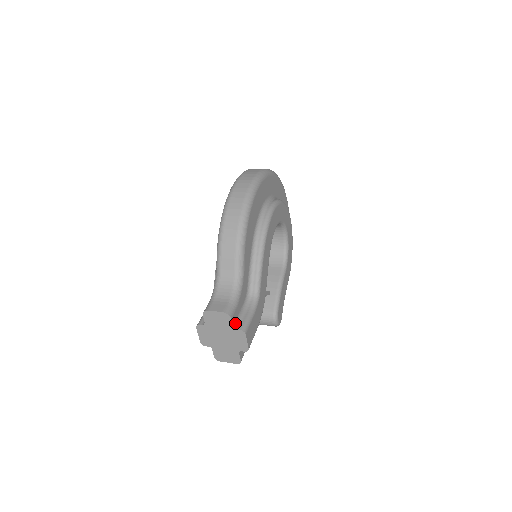
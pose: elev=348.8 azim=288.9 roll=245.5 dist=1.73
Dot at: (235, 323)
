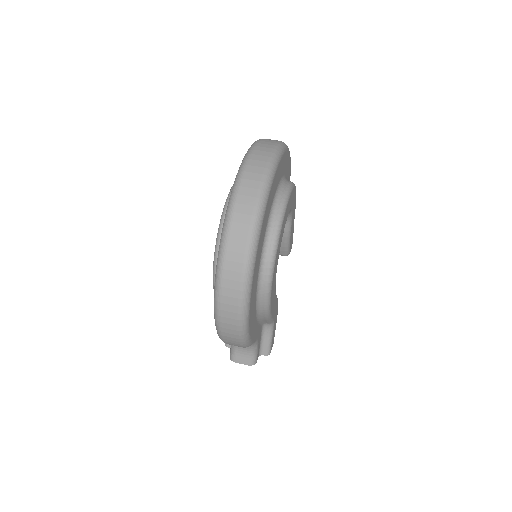
Dot at: (259, 353)
